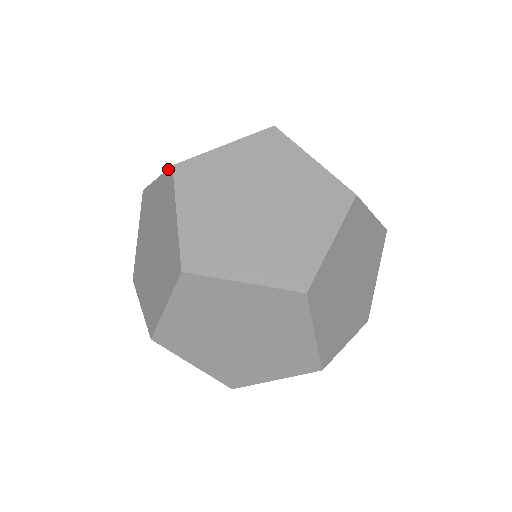
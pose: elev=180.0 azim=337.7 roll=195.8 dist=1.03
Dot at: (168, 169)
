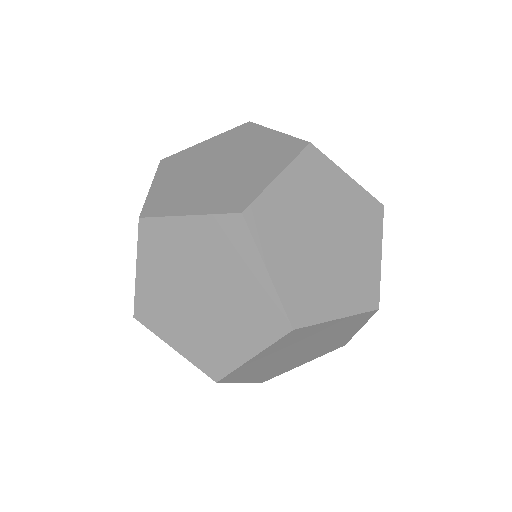
Dot at: (287, 318)
